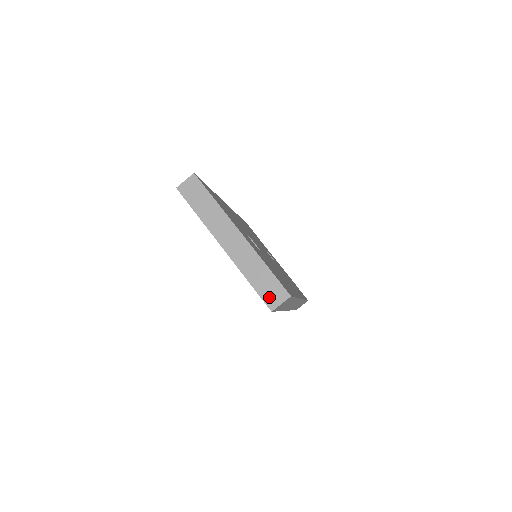
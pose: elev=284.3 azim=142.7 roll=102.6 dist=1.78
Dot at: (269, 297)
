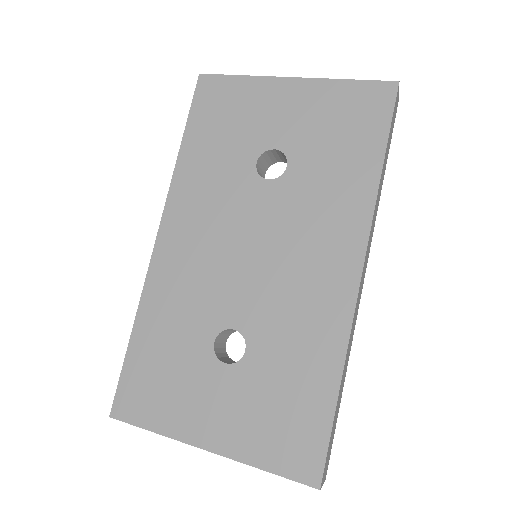
Dot at: occluded
